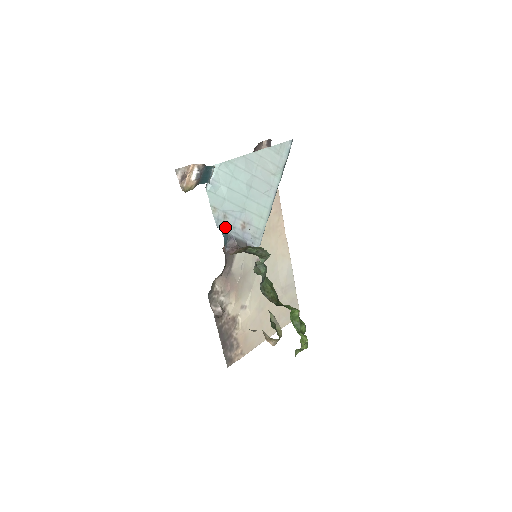
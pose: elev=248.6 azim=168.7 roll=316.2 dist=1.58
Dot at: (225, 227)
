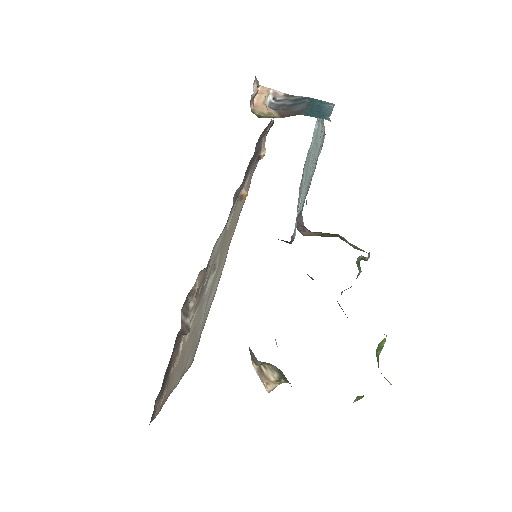
Dot at: occluded
